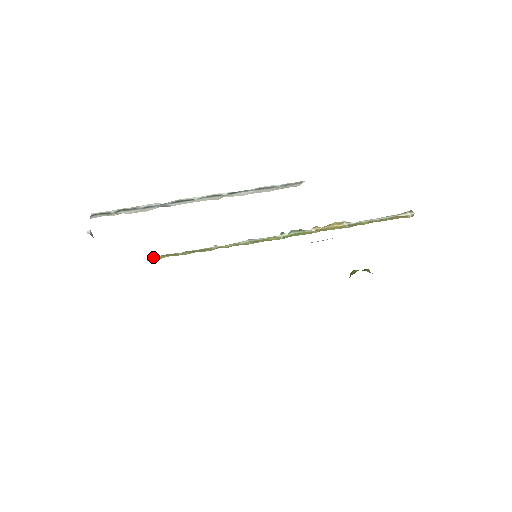
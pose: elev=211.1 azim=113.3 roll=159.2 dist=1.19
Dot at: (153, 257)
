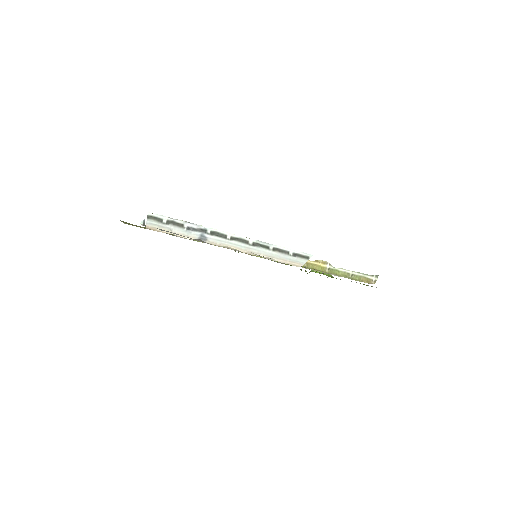
Dot at: occluded
